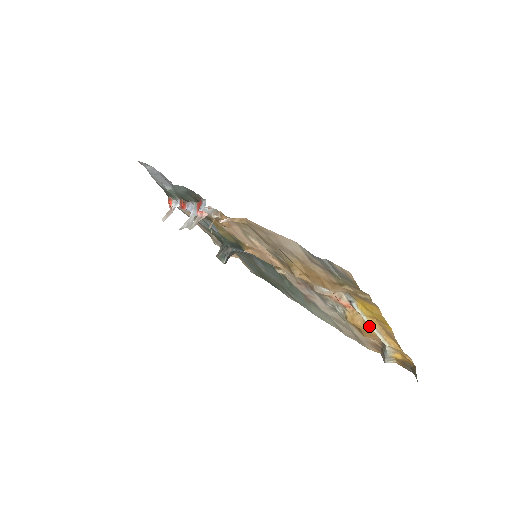
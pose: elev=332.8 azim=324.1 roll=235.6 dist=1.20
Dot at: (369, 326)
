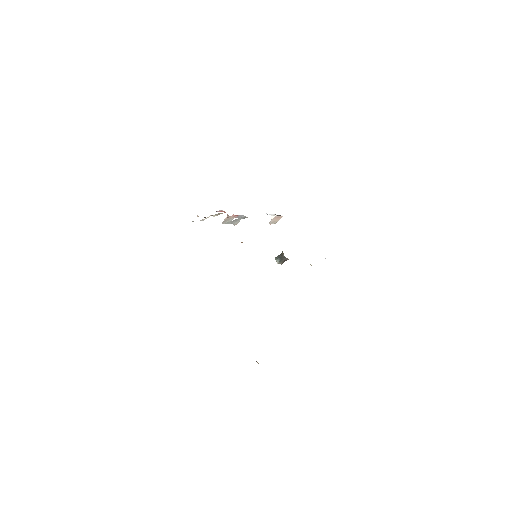
Dot at: occluded
